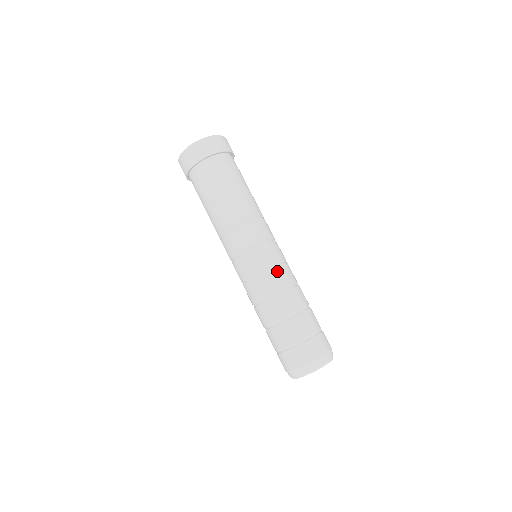
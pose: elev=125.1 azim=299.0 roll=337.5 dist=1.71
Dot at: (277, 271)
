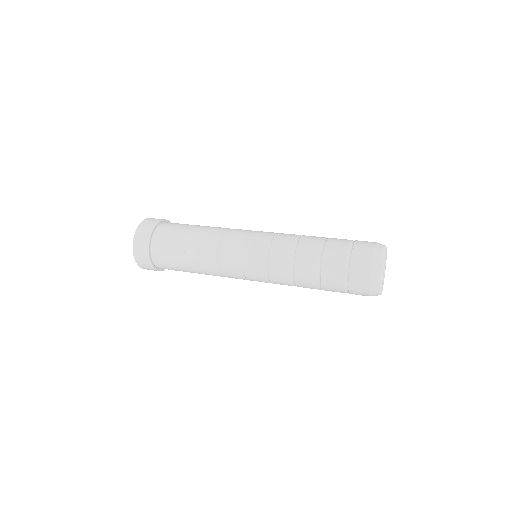
Dot at: (281, 234)
